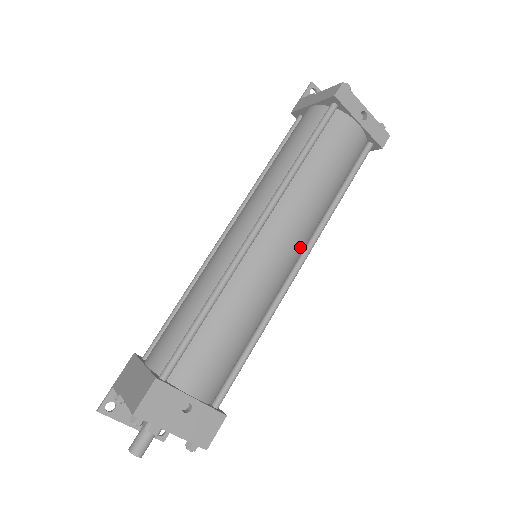
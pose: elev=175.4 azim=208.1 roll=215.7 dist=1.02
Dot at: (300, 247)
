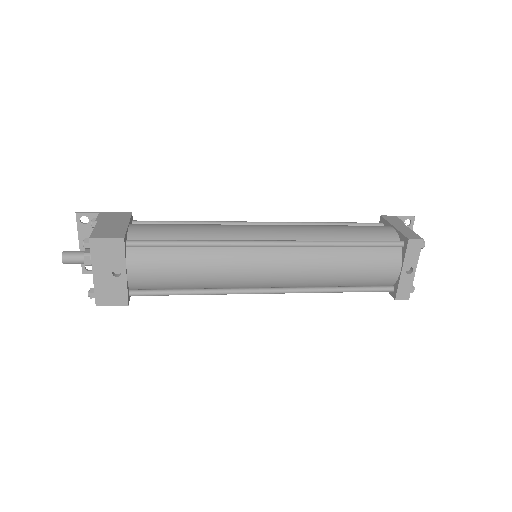
Dot at: (282, 283)
